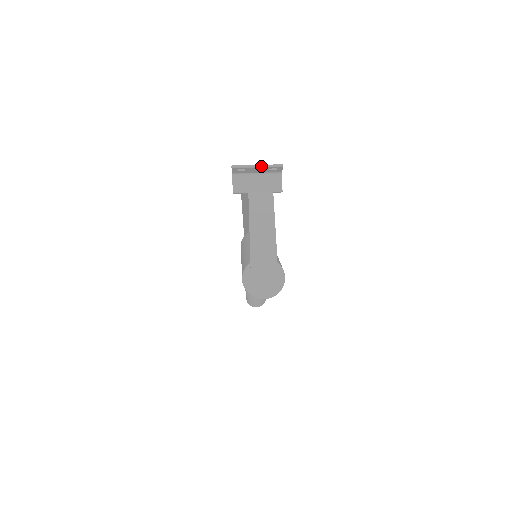
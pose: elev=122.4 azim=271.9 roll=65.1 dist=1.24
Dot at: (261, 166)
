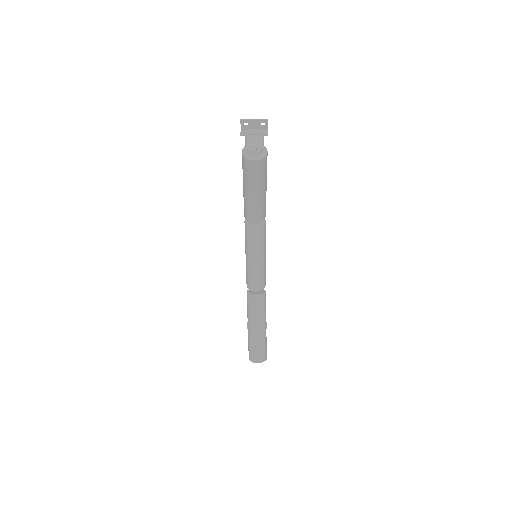
Dot at: (256, 120)
